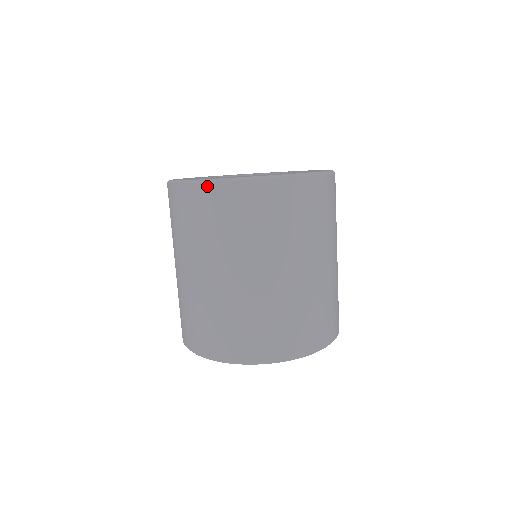
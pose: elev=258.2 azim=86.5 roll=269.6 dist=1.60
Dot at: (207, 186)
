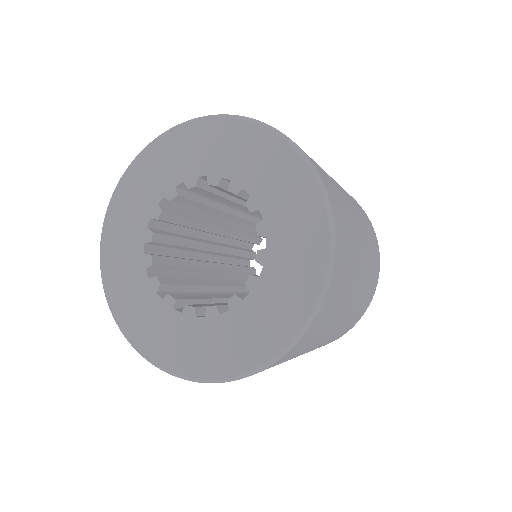
Dot at: (175, 375)
